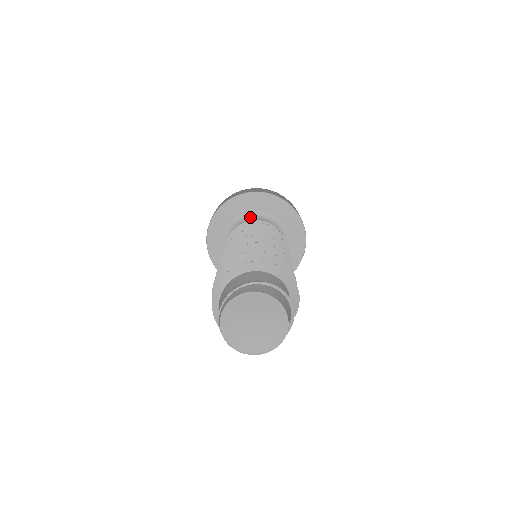
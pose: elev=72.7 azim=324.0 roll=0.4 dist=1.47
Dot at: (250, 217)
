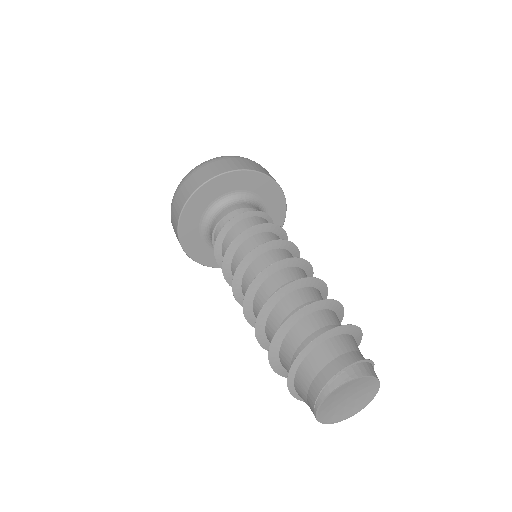
Dot at: (242, 197)
